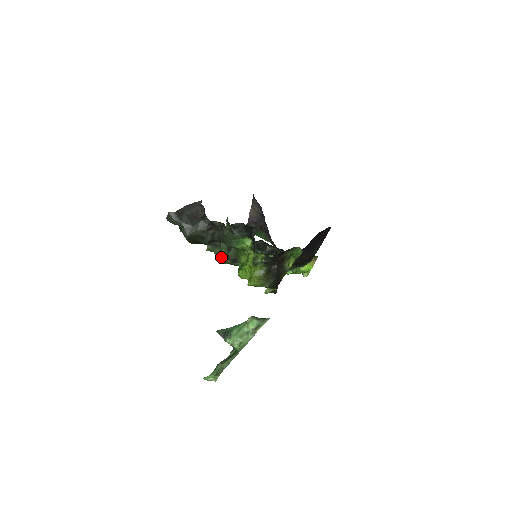
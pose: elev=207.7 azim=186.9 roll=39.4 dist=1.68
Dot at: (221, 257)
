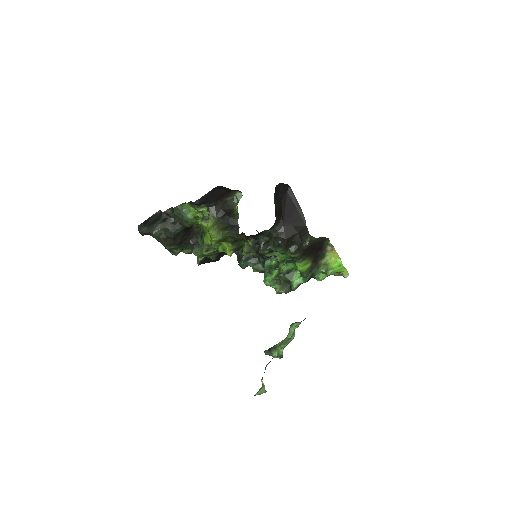
Dot at: (201, 250)
